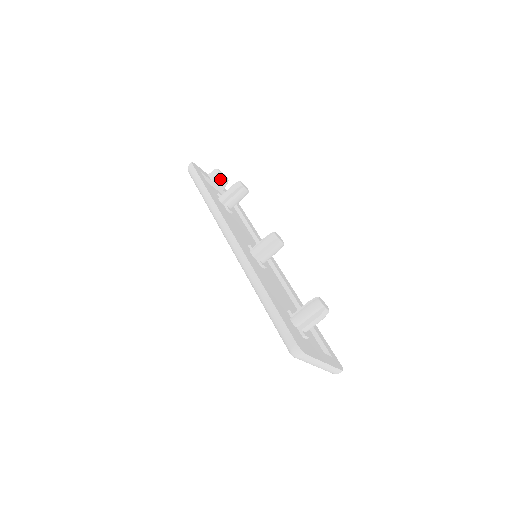
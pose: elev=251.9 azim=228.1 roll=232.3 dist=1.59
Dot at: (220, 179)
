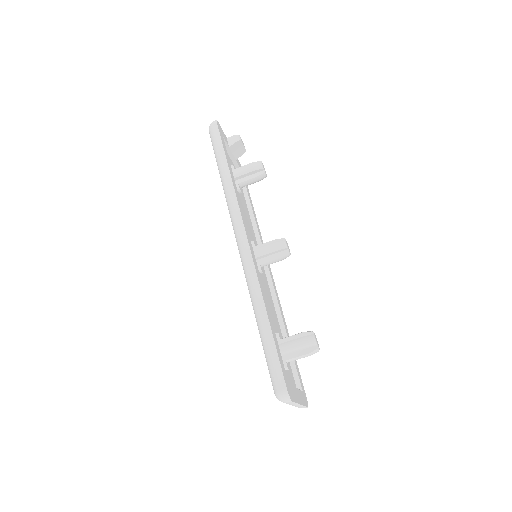
Dot at: (238, 148)
